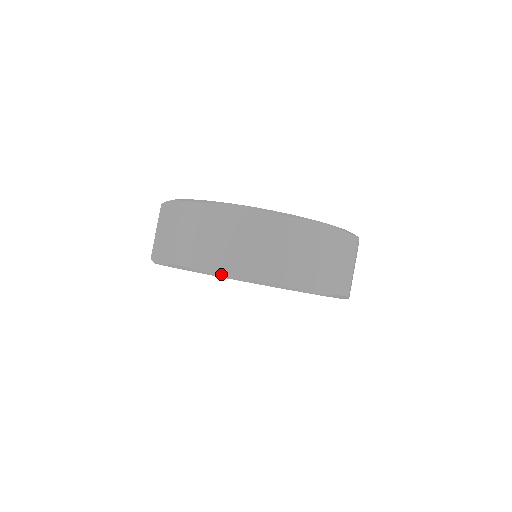
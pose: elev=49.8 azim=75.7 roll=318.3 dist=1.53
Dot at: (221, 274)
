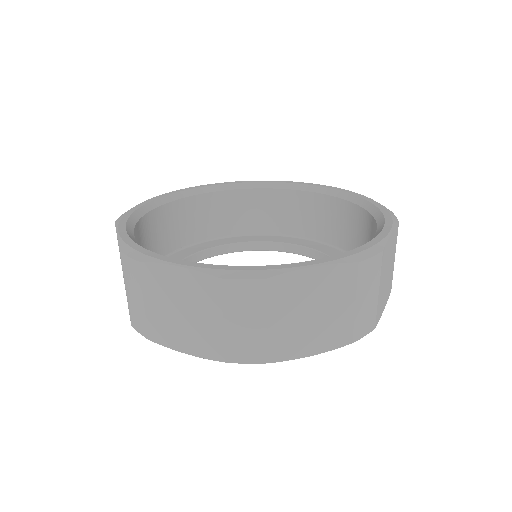
Dot at: (183, 351)
